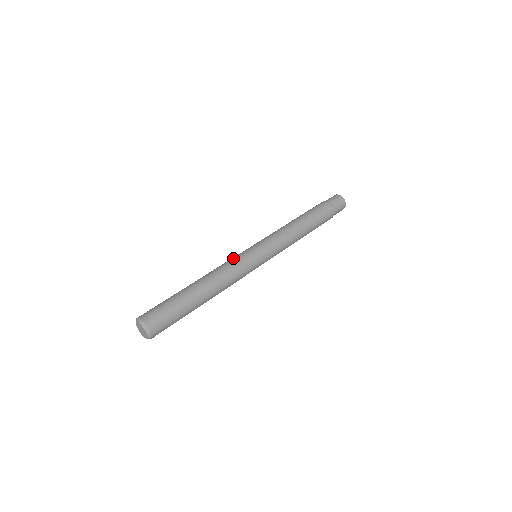
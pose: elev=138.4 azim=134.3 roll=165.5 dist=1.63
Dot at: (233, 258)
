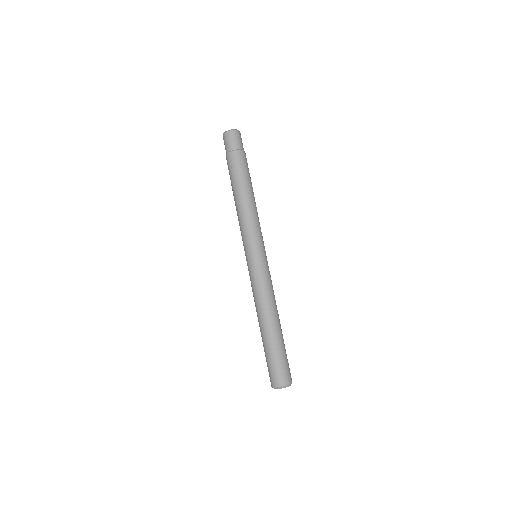
Dot at: (256, 281)
